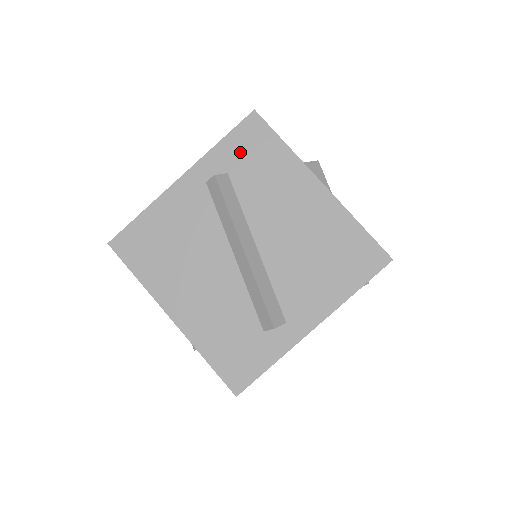
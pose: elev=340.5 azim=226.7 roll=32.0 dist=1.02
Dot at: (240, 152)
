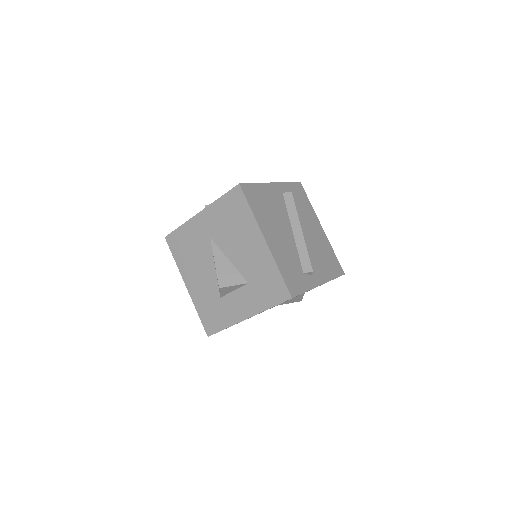
Dot at: (295, 192)
